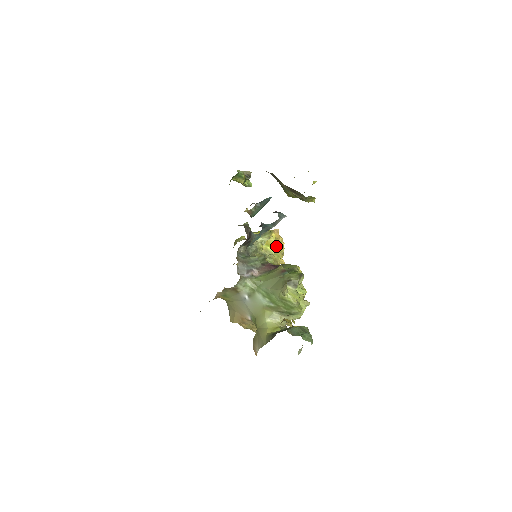
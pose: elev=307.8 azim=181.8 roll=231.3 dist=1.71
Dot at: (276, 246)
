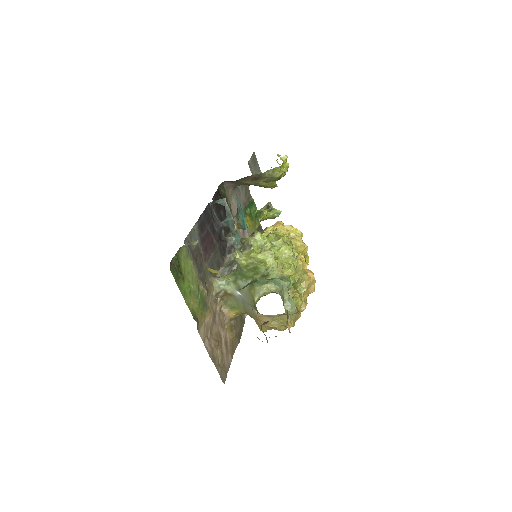
Dot at: occluded
